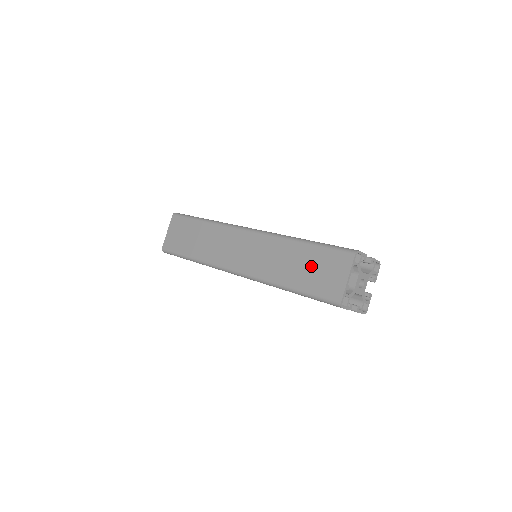
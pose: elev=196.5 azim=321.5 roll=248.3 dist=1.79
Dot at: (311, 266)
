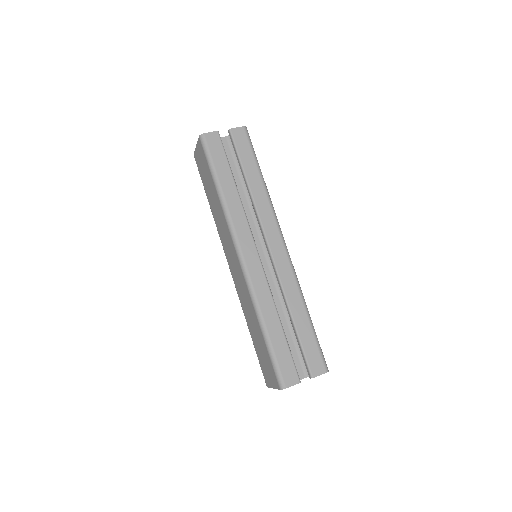
Dot at: (261, 349)
